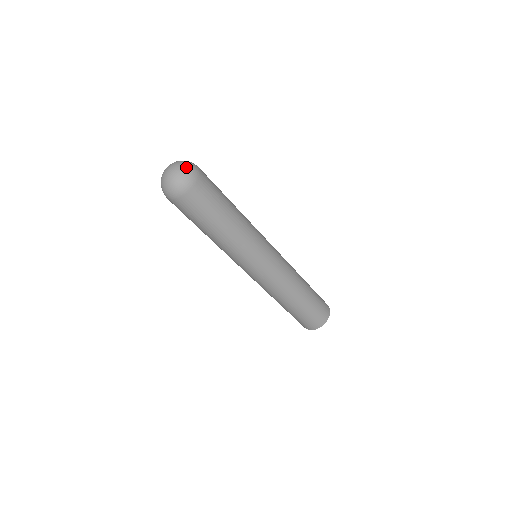
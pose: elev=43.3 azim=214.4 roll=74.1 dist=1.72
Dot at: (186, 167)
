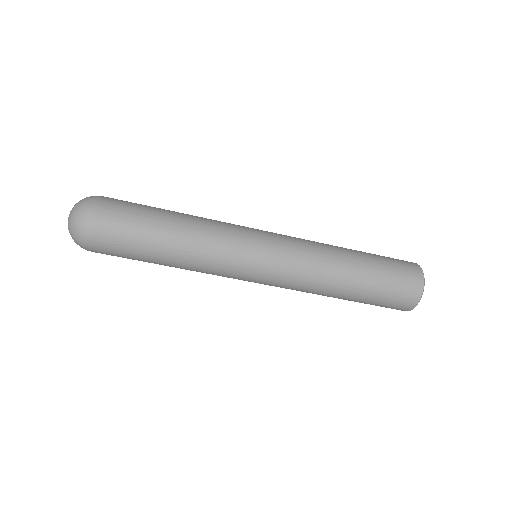
Dot at: (76, 213)
